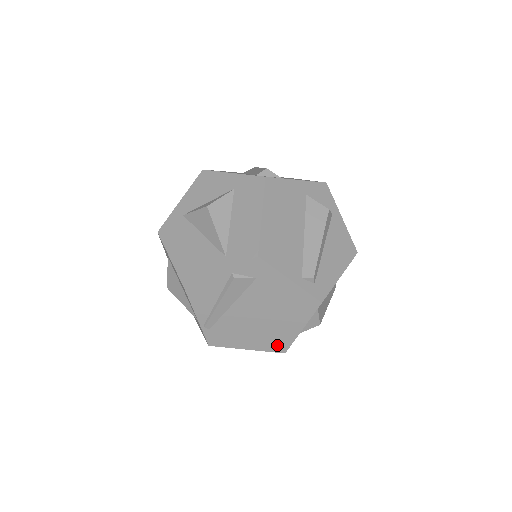
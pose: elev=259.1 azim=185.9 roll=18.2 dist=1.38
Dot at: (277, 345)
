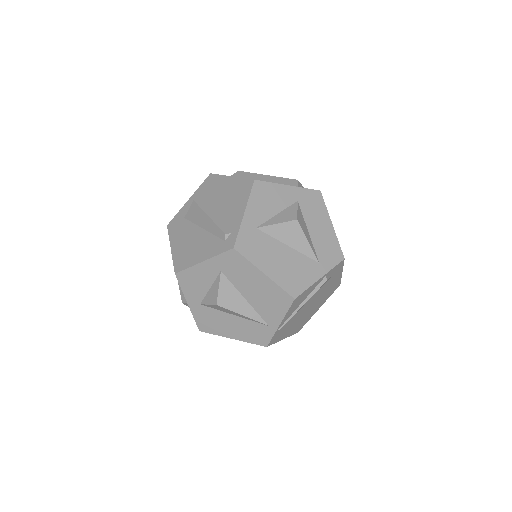
Dot at: (300, 327)
